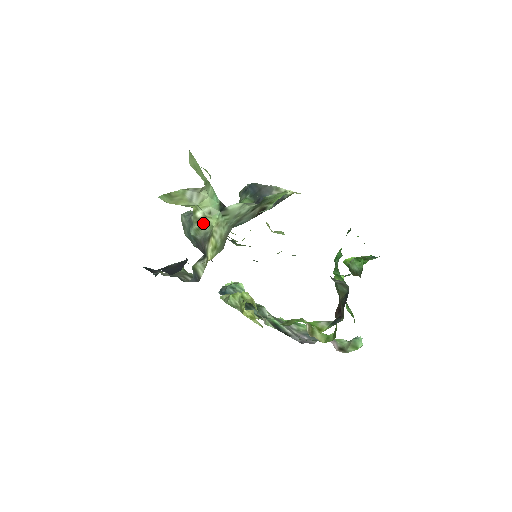
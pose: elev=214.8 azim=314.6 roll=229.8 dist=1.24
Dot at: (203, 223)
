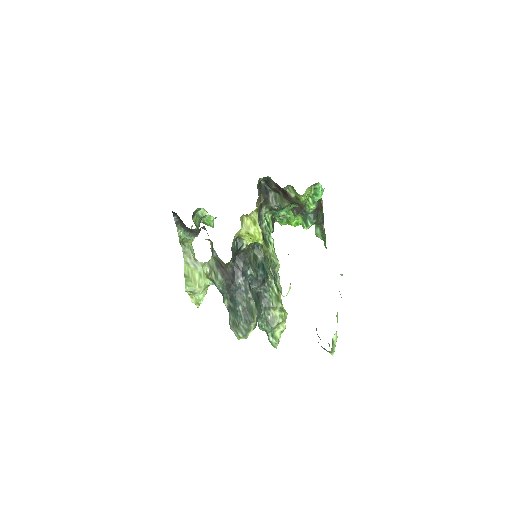
Dot at: (212, 268)
